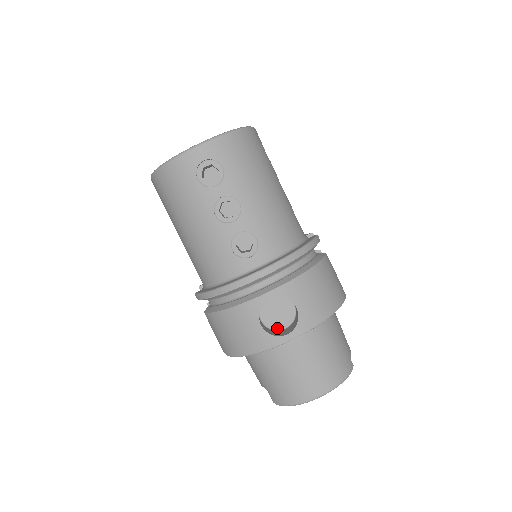
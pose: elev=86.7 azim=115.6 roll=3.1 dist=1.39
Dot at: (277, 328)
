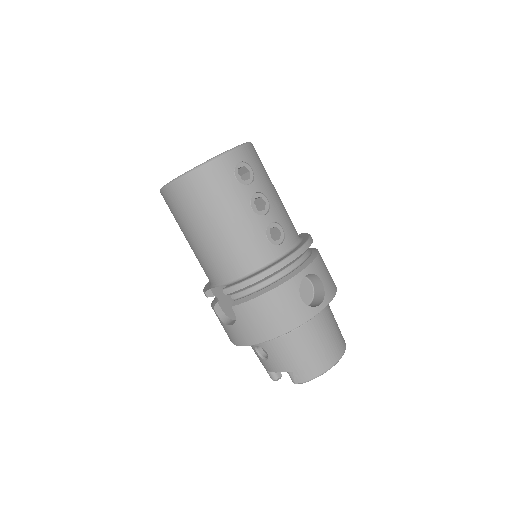
Dot at: occluded
